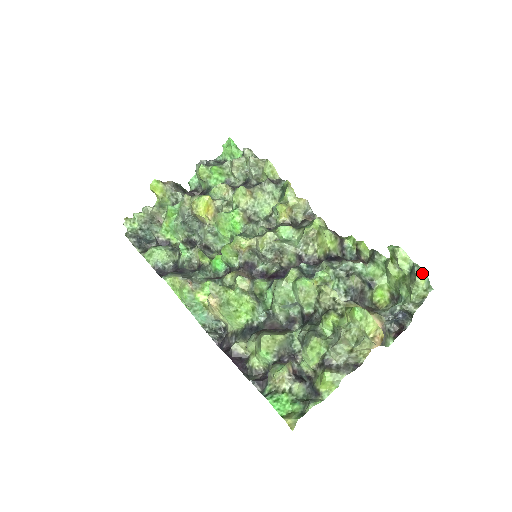
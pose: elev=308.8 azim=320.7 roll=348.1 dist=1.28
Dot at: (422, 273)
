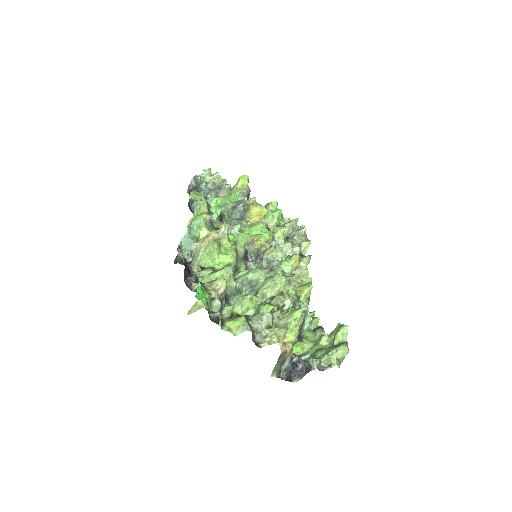
Dot at: (347, 347)
